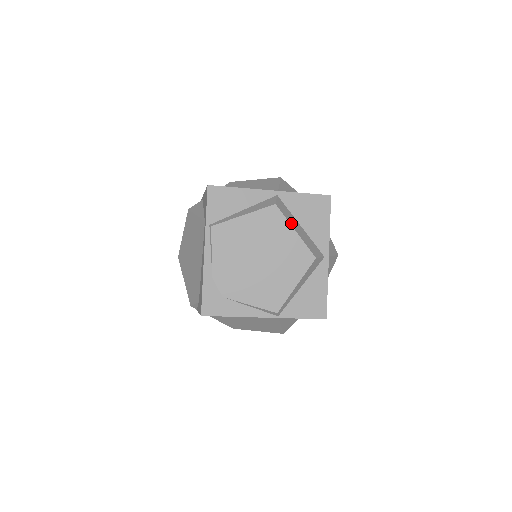
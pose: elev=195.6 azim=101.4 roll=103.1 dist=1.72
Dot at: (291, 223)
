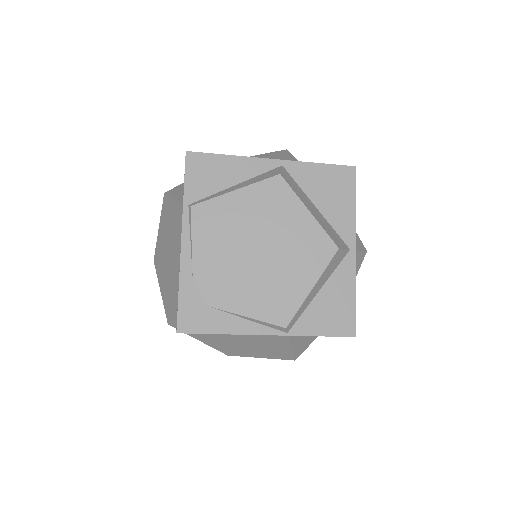
Dot at: (302, 200)
